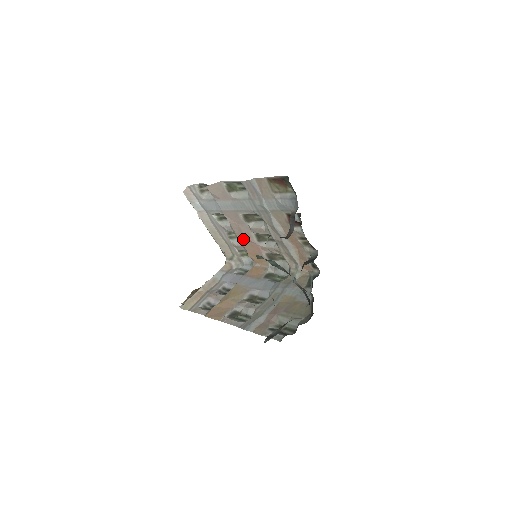
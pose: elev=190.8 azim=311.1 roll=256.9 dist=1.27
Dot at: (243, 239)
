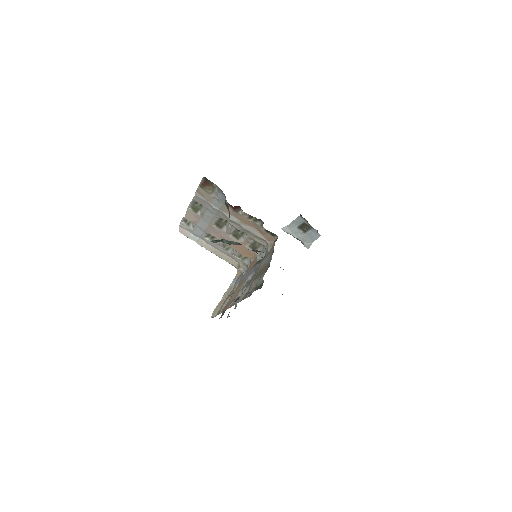
Dot at: occluded
